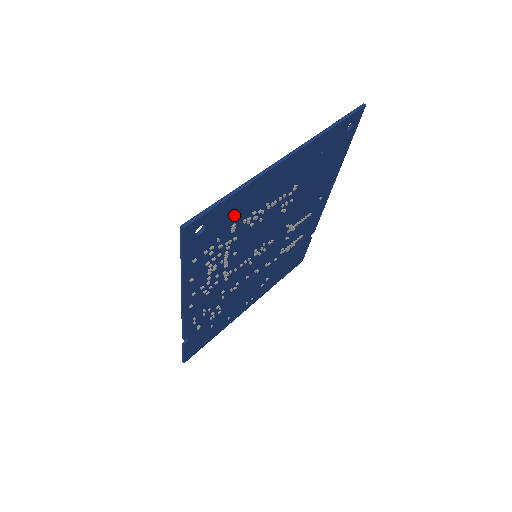
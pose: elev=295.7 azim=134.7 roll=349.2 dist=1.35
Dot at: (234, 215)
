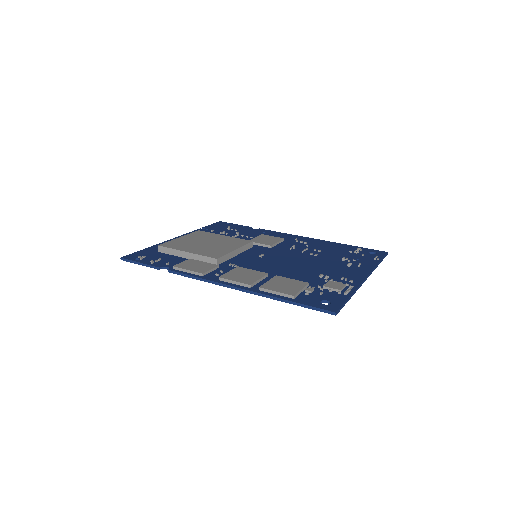
Dot at: occluded
